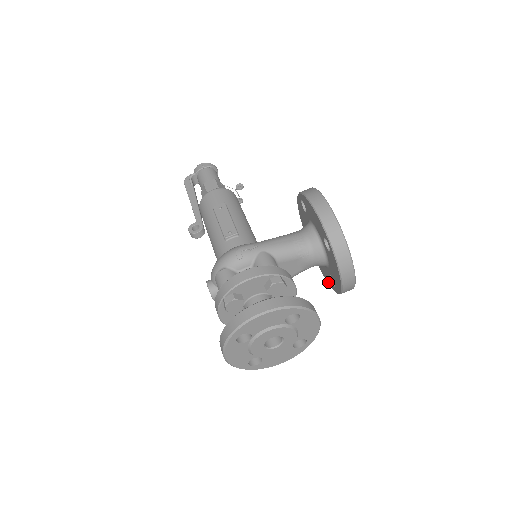
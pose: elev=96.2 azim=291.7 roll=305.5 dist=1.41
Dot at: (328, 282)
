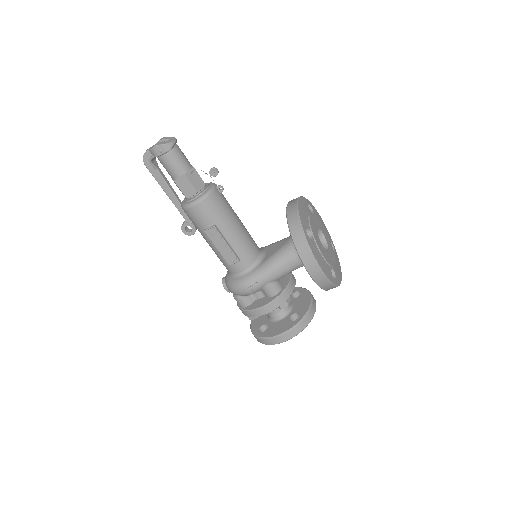
Dot at: occluded
